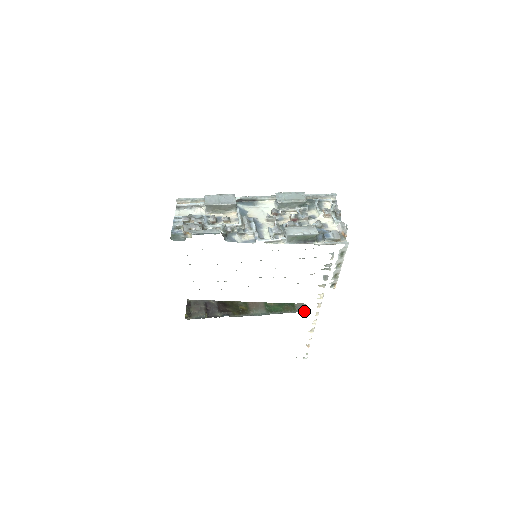
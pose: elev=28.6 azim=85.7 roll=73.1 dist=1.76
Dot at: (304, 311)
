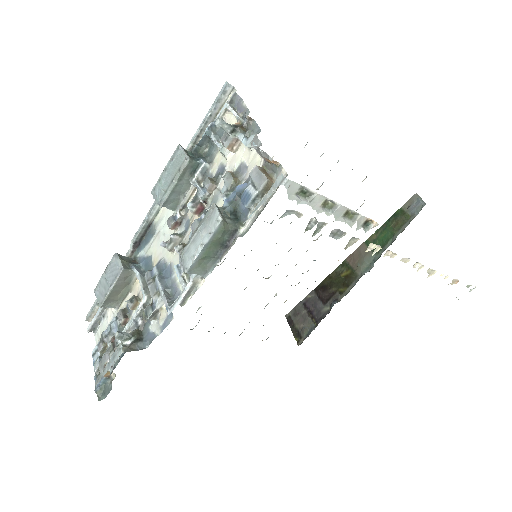
Dot at: (421, 208)
